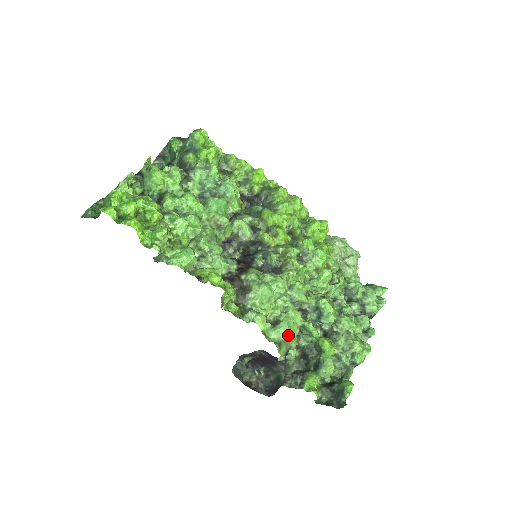
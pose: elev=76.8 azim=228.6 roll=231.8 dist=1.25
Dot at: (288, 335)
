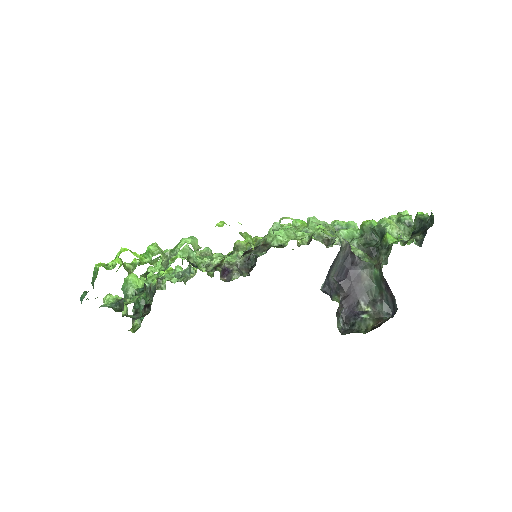
Dot at: (323, 222)
